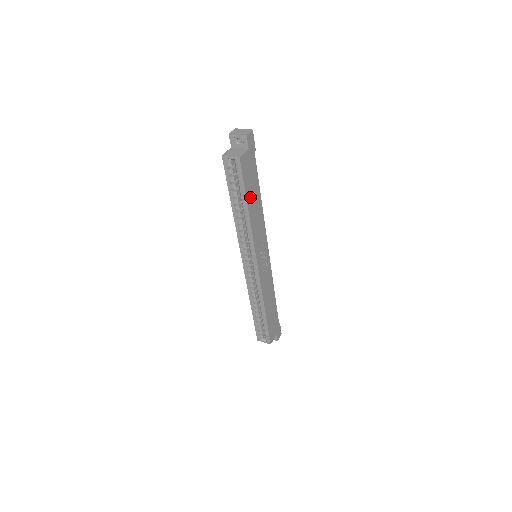
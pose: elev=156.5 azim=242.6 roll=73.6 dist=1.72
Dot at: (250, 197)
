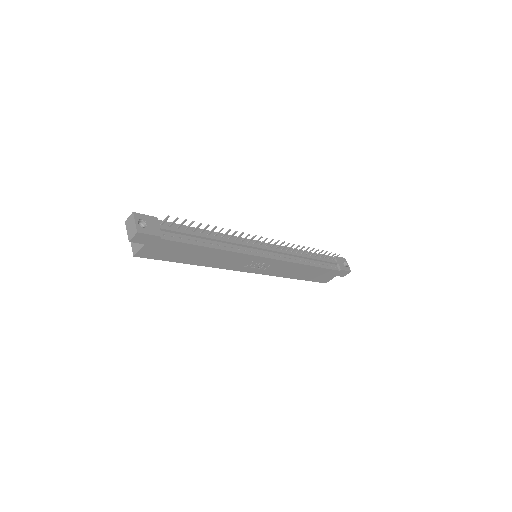
Dot at: (185, 258)
